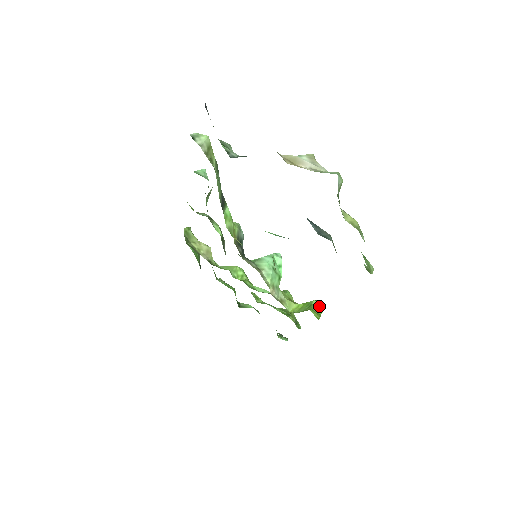
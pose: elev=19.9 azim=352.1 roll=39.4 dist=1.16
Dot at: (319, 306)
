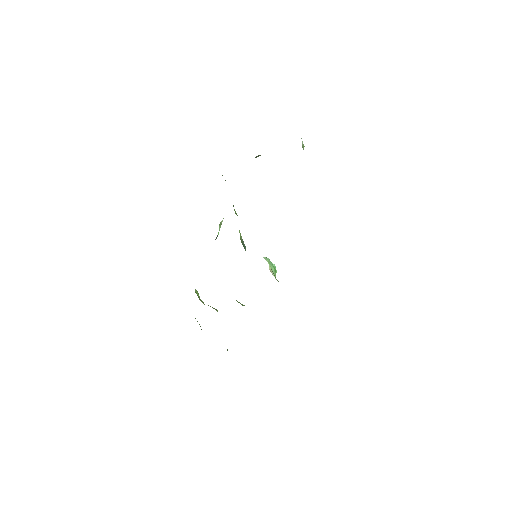
Dot at: occluded
